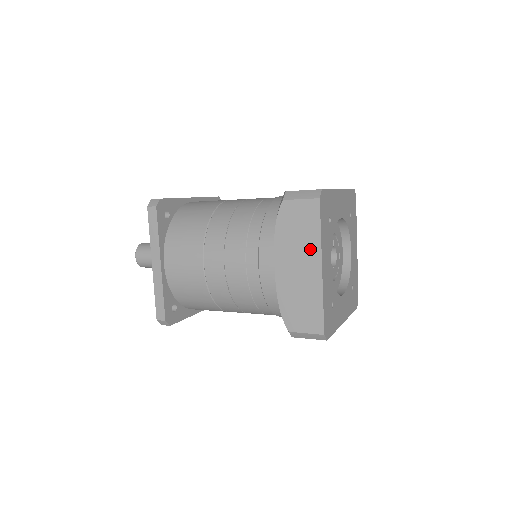
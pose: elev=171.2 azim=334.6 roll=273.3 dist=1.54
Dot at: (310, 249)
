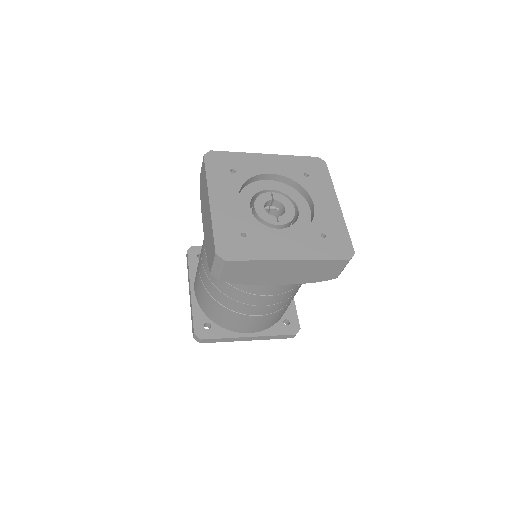
Dot at: (206, 194)
